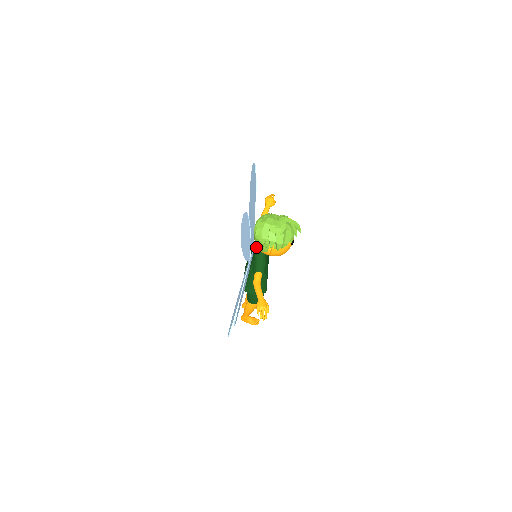
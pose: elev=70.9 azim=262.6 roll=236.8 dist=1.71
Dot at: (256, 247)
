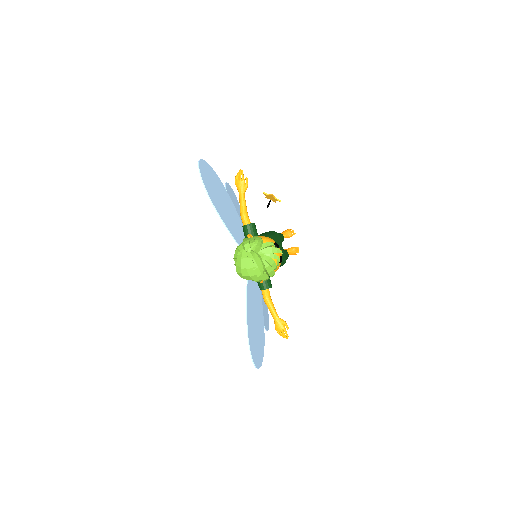
Dot at: occluded
